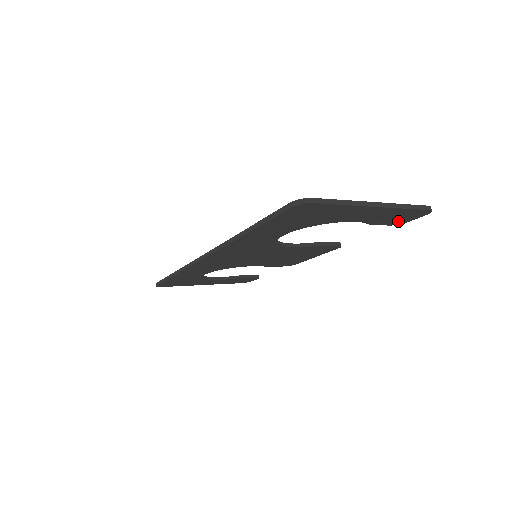
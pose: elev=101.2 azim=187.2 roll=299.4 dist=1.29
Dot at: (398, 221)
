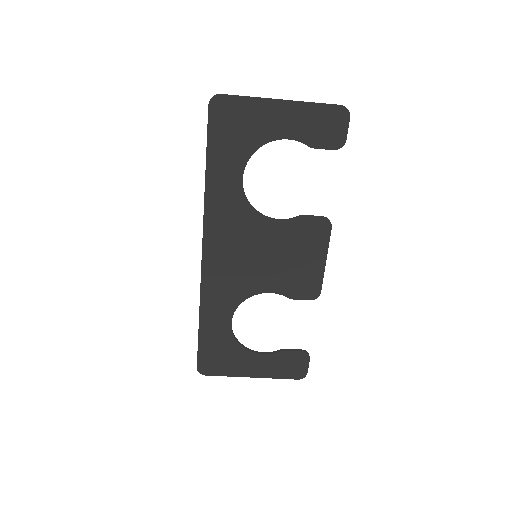
Dot at: (334, 138)
